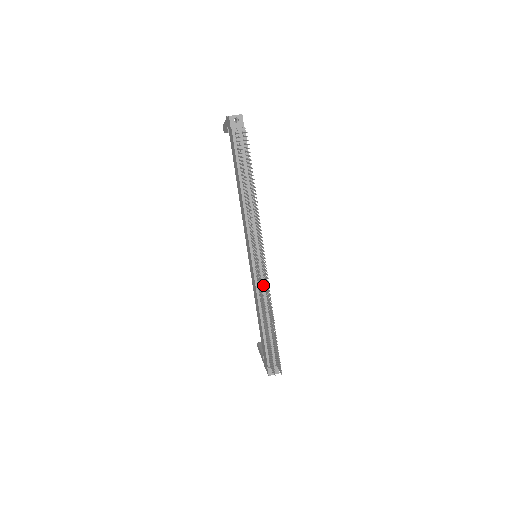
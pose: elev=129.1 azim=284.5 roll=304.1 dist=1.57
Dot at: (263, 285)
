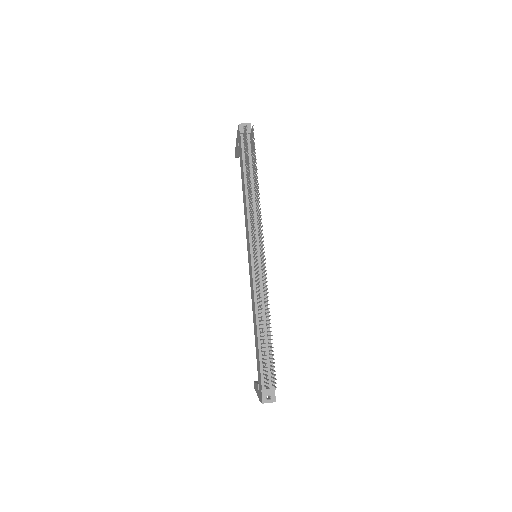
Dot at: (261, 285)
